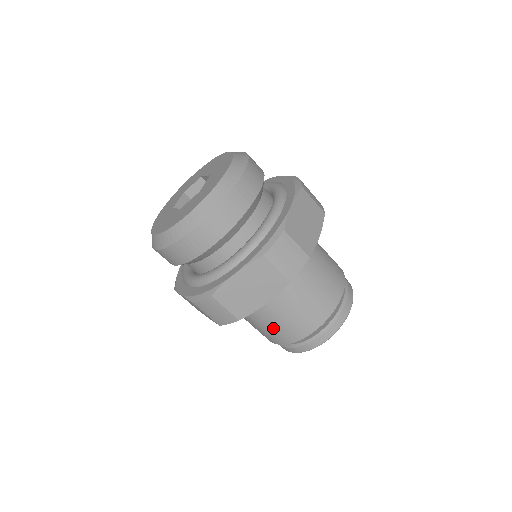
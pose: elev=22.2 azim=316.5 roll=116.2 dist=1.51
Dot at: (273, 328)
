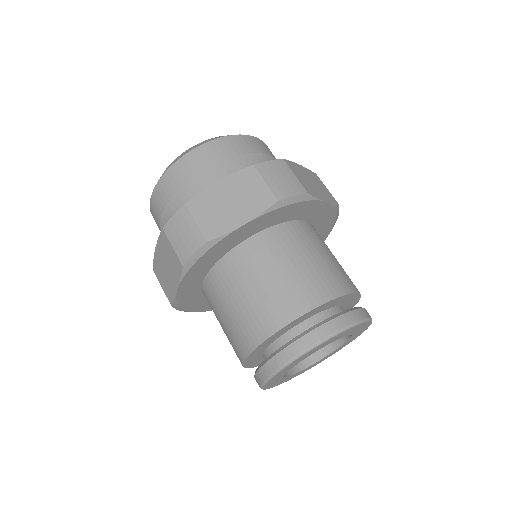
Dot at: occluded
